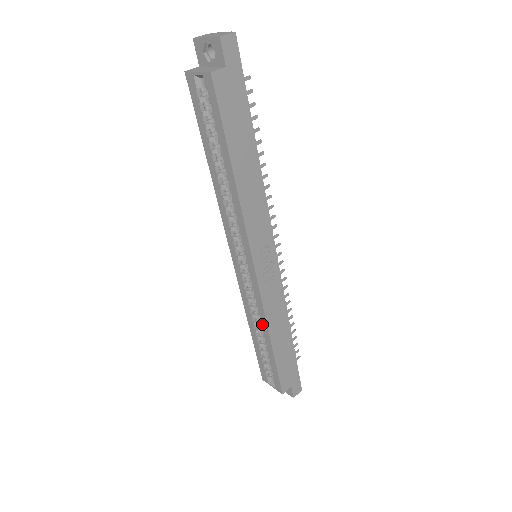
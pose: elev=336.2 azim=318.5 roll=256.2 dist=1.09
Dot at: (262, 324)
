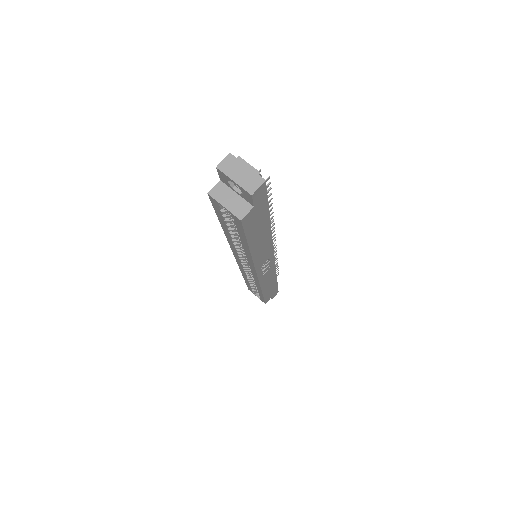
Dot at: (256, 286)
